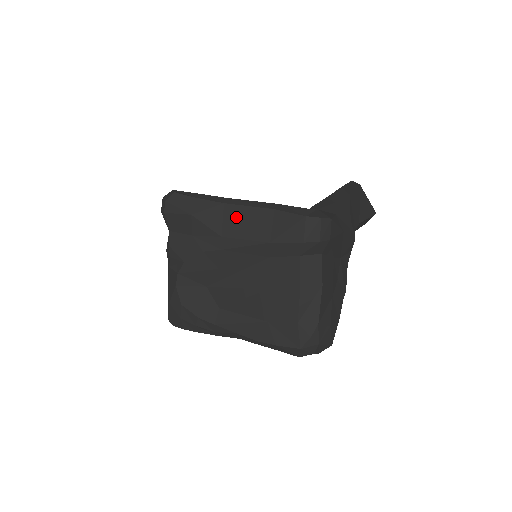
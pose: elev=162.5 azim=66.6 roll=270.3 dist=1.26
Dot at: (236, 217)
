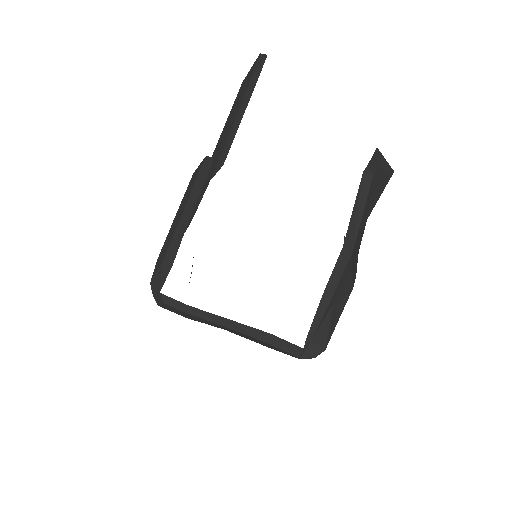
Dot at: (233, 331)
